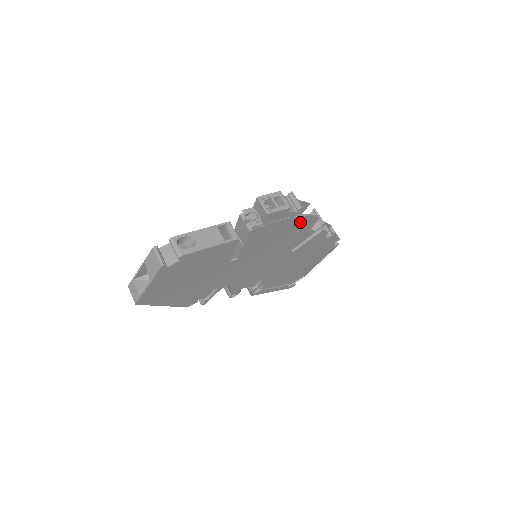
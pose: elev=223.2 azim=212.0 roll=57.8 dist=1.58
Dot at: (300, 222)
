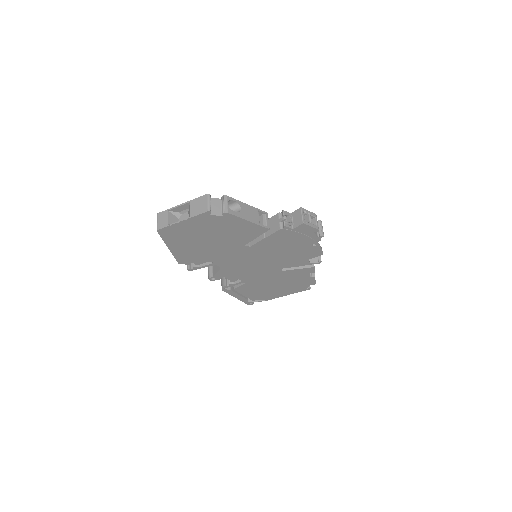
Dot at: (311, 247)
